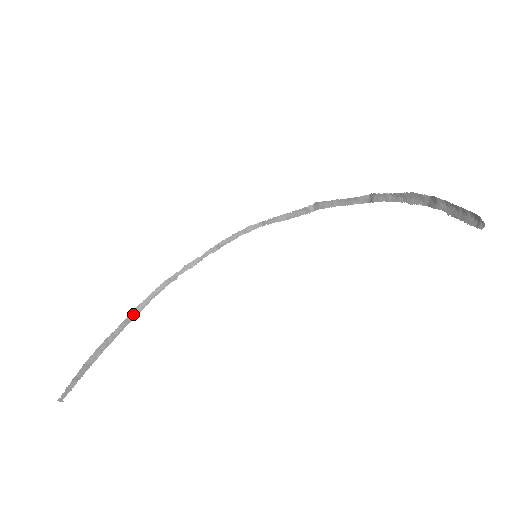
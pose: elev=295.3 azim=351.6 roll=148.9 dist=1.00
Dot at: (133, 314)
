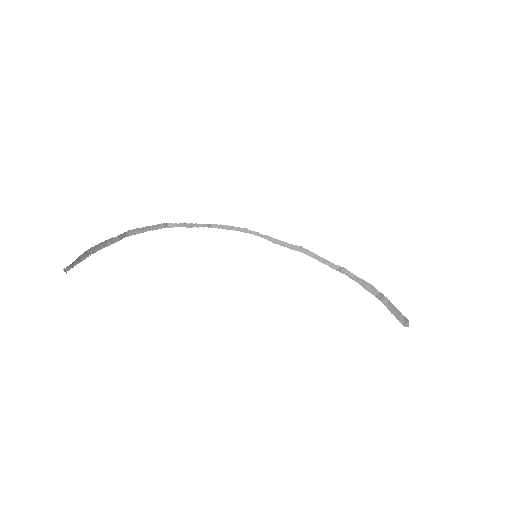
Dot at: (129, 233)
